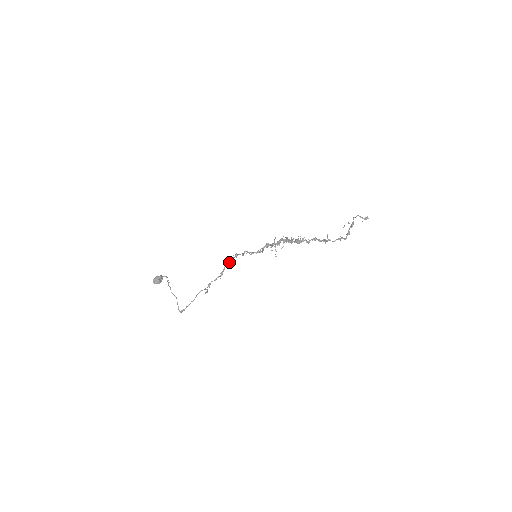
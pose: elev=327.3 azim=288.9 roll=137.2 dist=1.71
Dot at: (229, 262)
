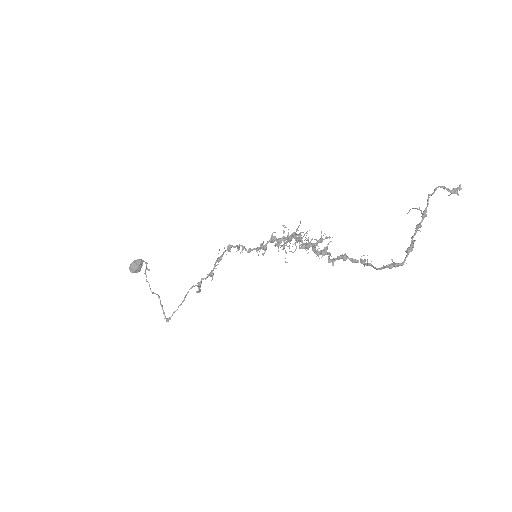
Dot at: (221, 256)
